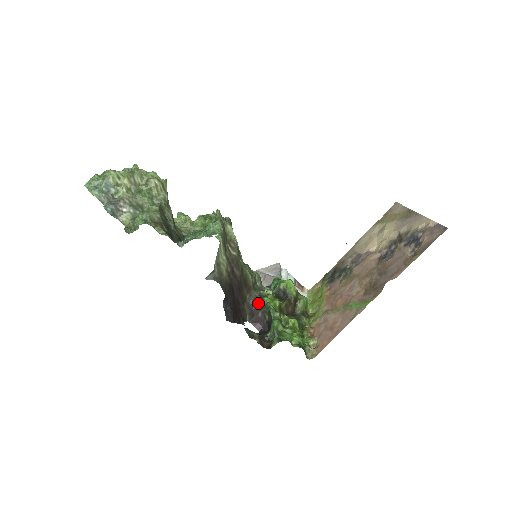
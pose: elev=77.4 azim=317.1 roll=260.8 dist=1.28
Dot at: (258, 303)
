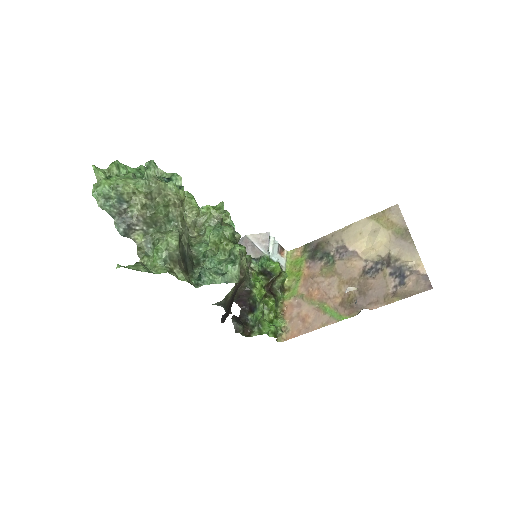
Dot at: (247, 292)
